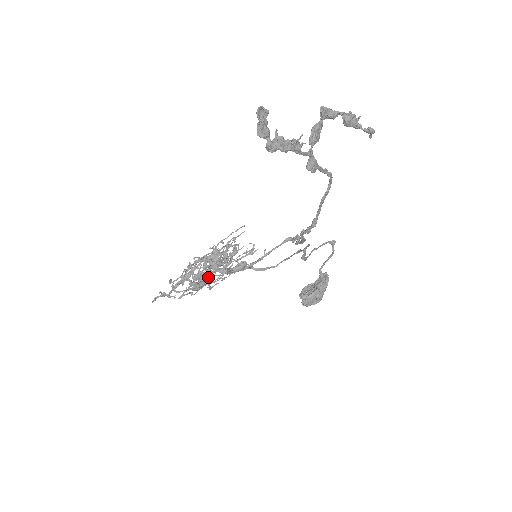
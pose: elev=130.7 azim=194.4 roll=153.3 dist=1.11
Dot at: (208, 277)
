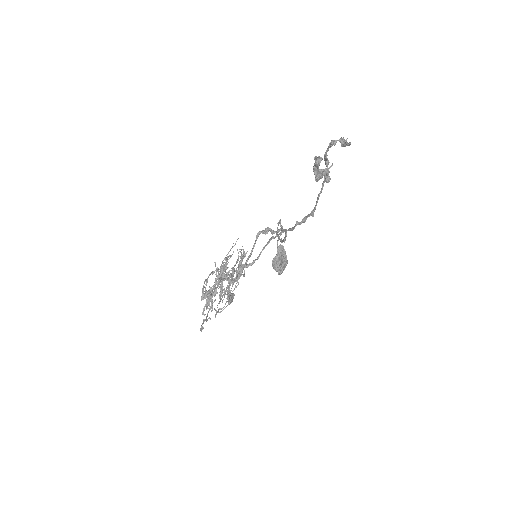
Dot at: (229, 289)
